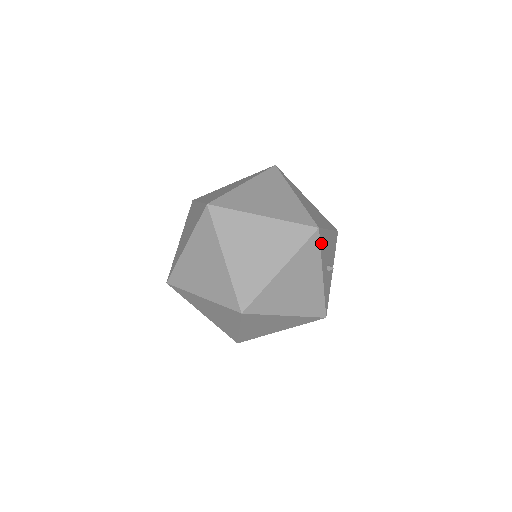
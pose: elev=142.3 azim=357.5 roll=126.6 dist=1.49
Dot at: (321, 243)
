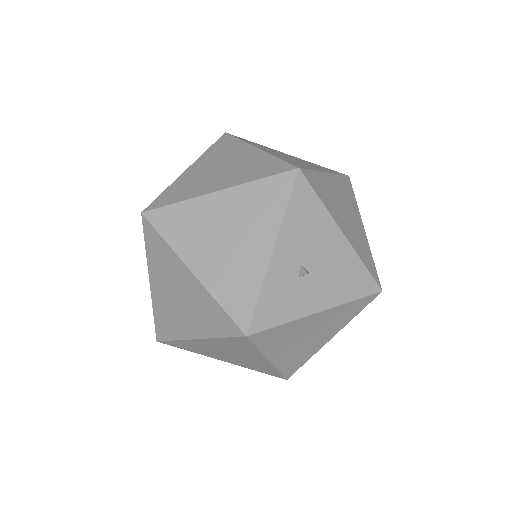
Dot at: (296, 201)
